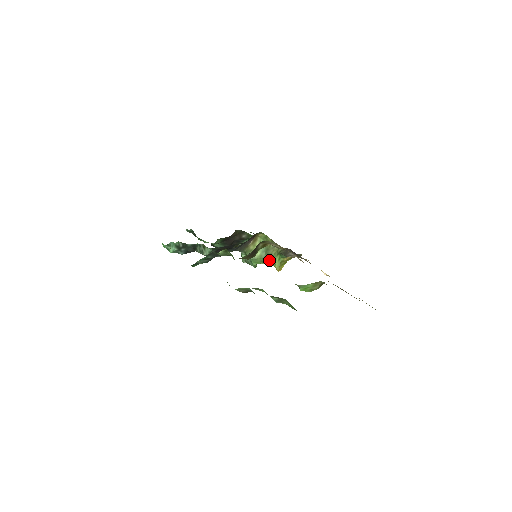
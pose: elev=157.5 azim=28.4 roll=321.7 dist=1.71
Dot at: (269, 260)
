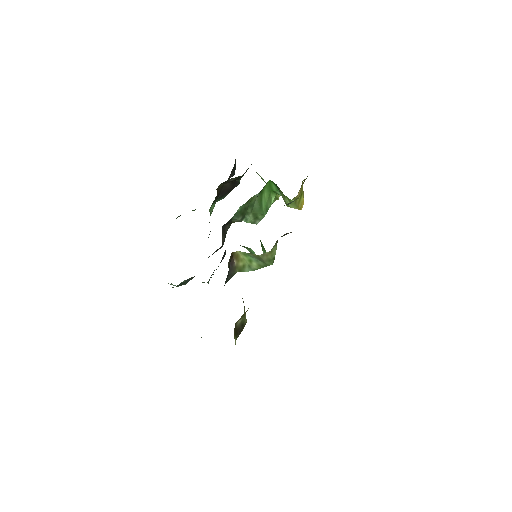
Dot at: (272, 262)
